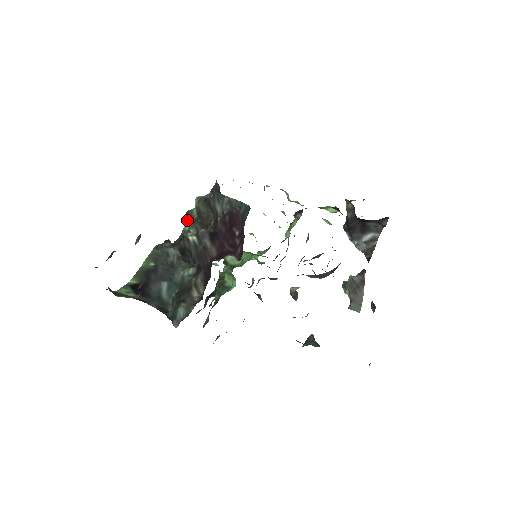
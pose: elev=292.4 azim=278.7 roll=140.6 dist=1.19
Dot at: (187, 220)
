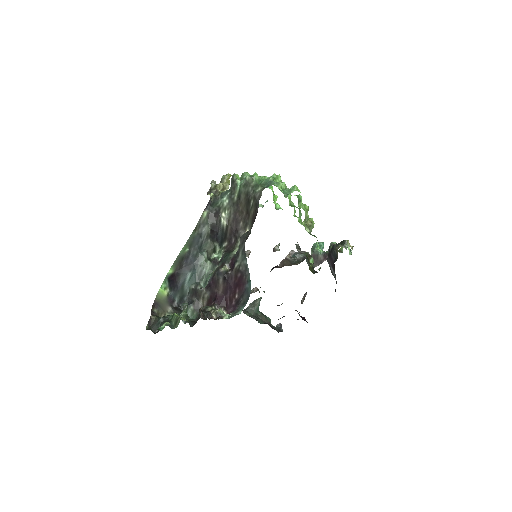
Dot at: (231, 184)
